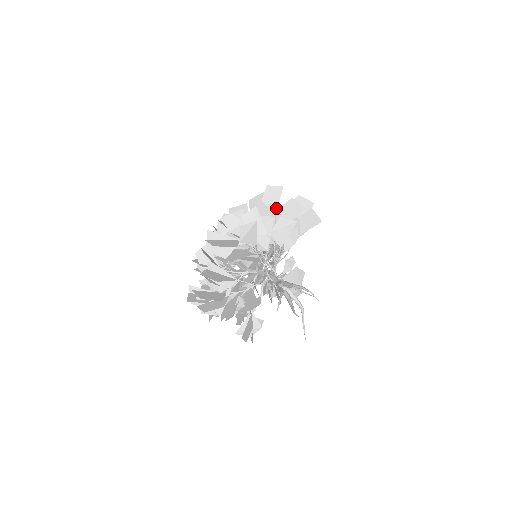
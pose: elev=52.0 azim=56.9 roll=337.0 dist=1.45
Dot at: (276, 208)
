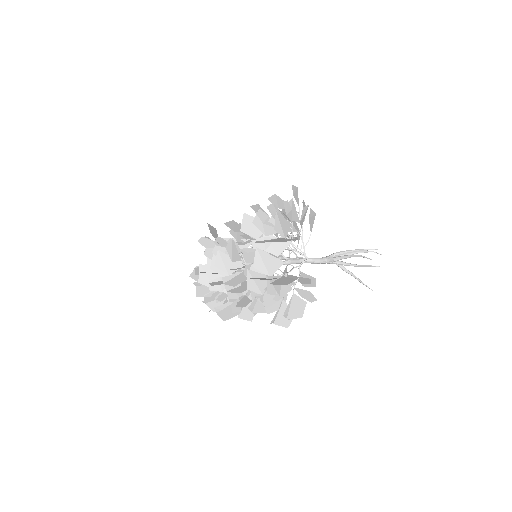
Dot at: (298, 203)
